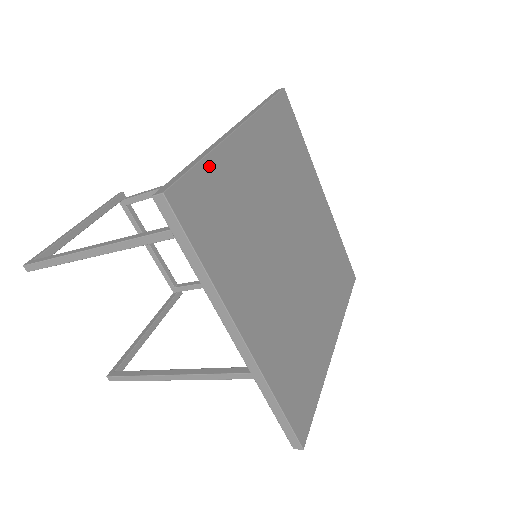
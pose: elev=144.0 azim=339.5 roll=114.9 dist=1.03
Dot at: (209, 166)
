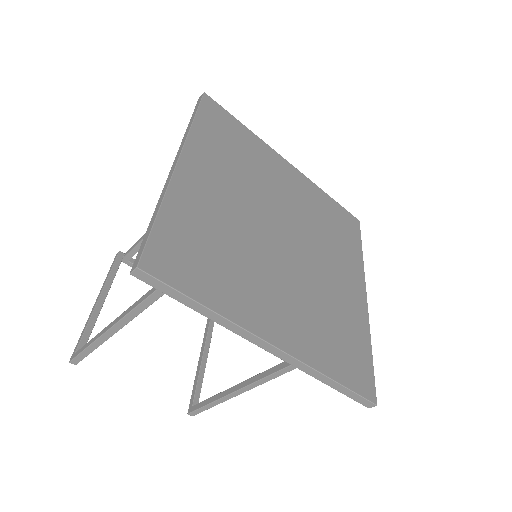
Dot at: (167, 215)
